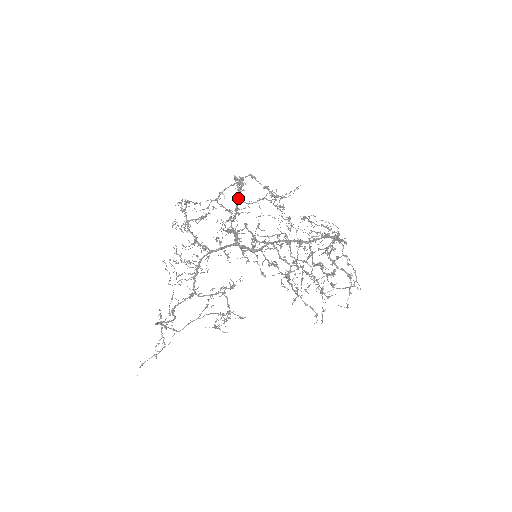
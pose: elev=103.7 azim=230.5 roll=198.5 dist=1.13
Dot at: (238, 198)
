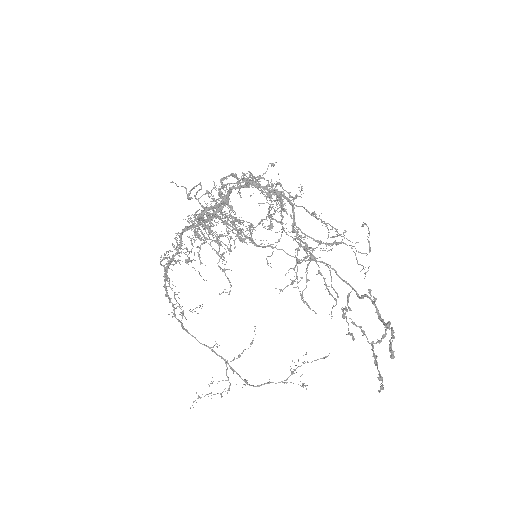
Dot at: (222, 184)
